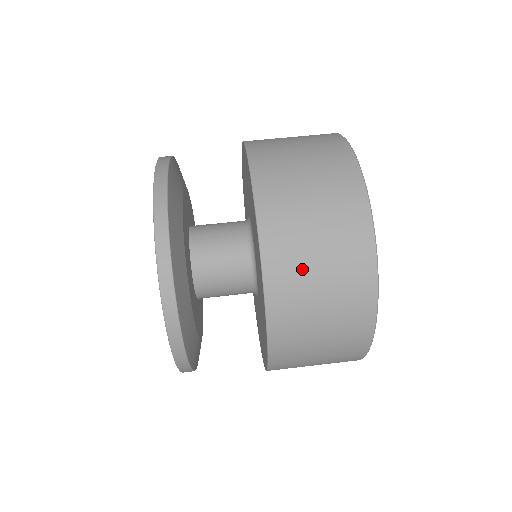
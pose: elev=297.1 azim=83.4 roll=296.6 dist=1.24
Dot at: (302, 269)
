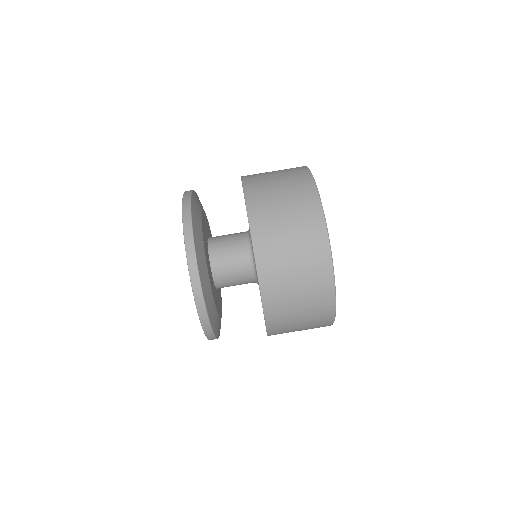
Dot at: (274, 220)
